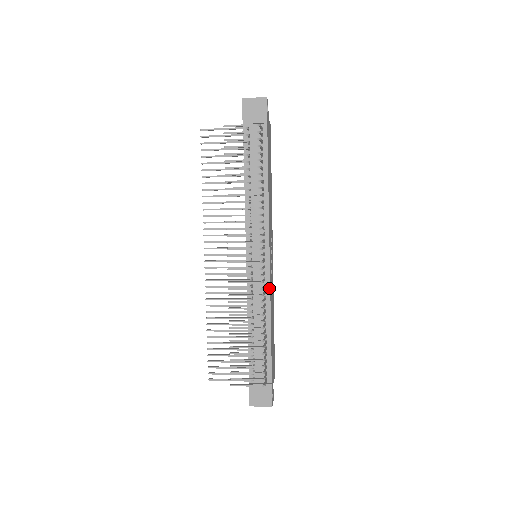
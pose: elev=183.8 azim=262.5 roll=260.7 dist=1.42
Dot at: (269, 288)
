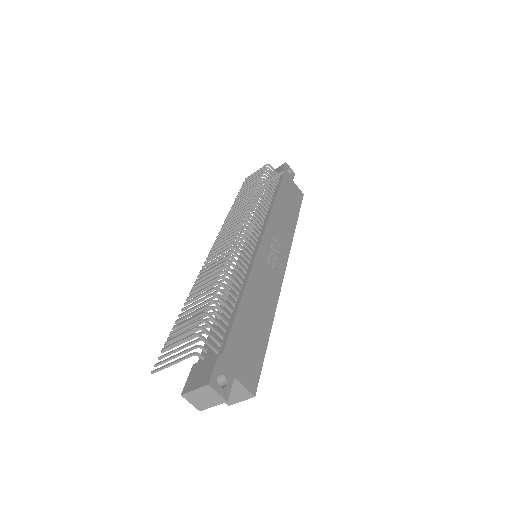
Dot at: (253, 262)
